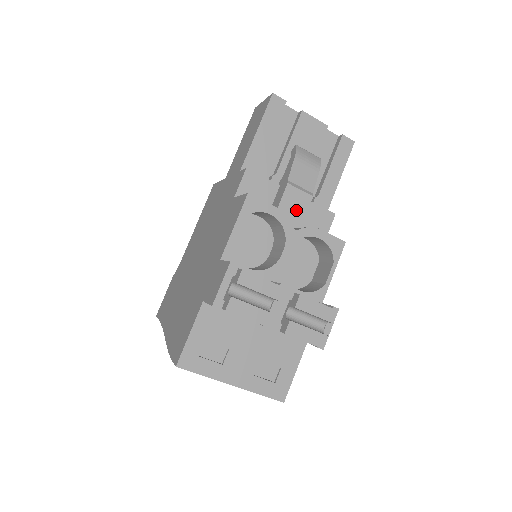
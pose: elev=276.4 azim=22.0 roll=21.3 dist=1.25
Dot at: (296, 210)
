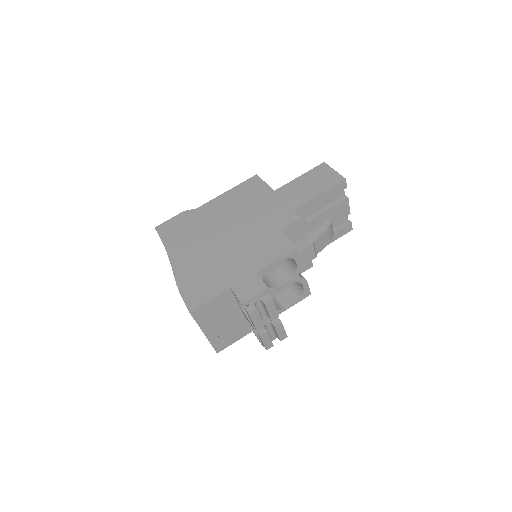
Dot at: (303, 259)
